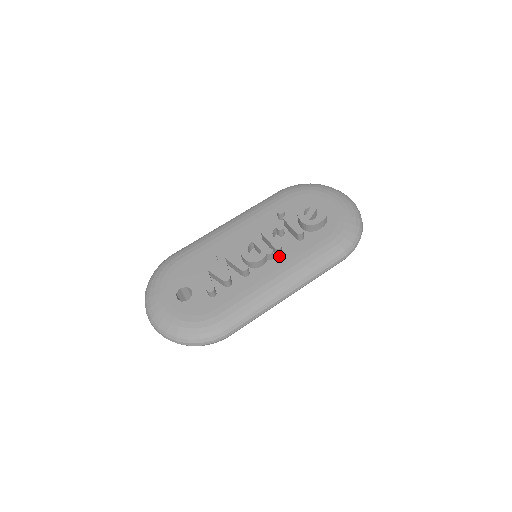
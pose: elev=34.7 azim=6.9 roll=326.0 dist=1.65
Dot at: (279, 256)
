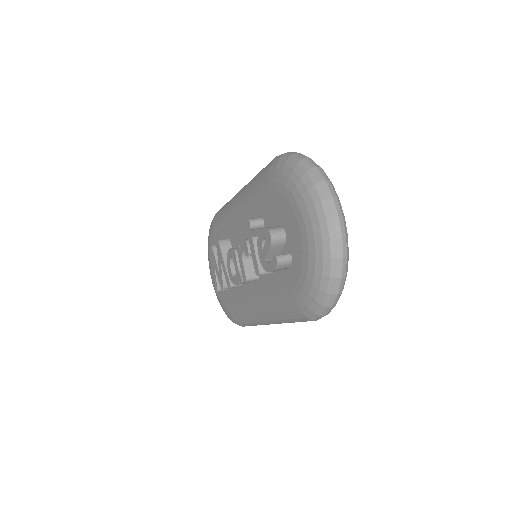
Dot at: (257, 281)
